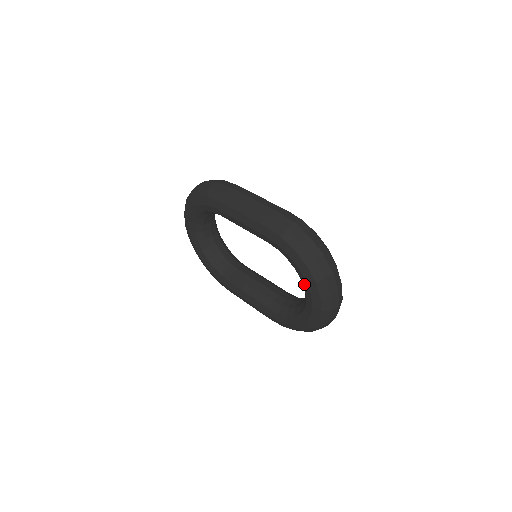
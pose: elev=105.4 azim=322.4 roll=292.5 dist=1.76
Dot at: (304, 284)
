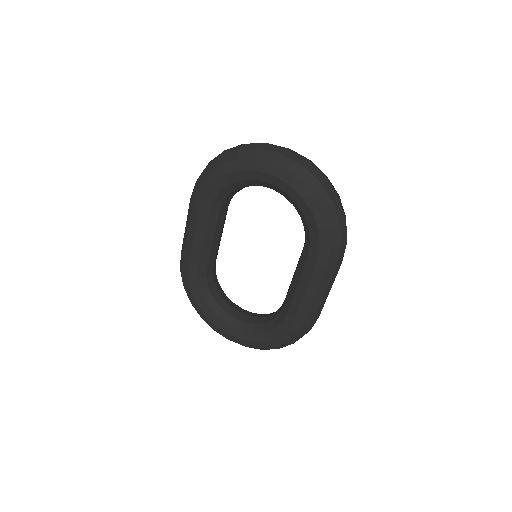
Dot at: (244, 177)
